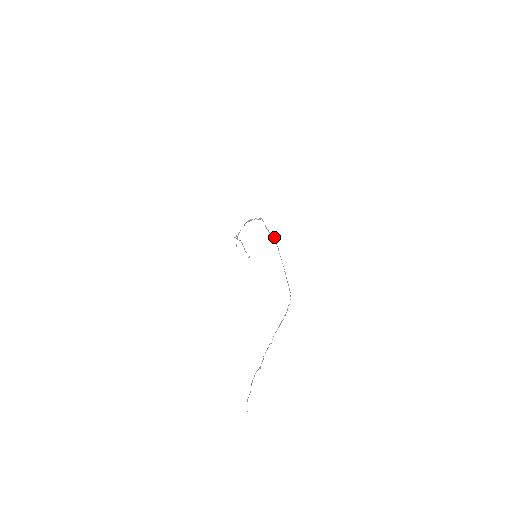
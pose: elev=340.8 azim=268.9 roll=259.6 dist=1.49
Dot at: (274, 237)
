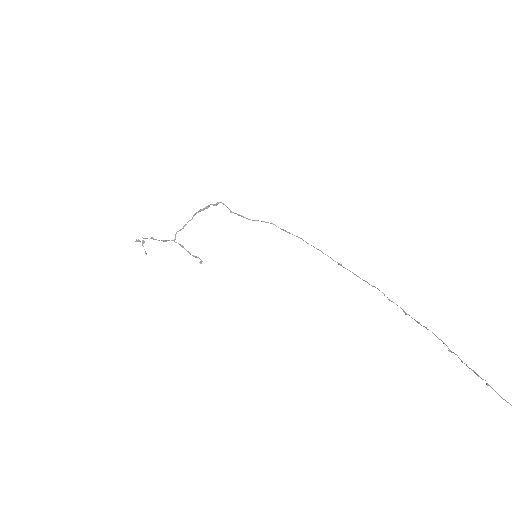
Dot at: (274, 224)
